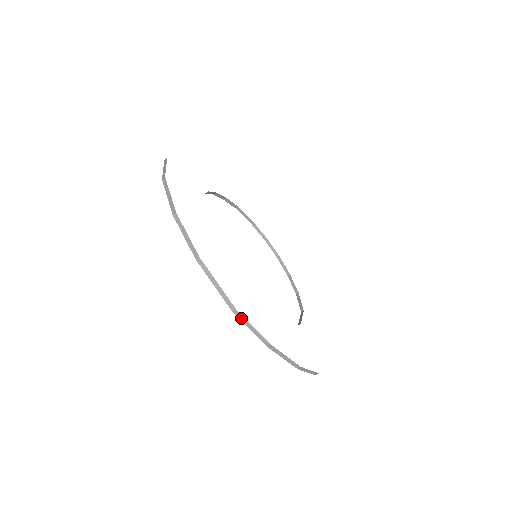
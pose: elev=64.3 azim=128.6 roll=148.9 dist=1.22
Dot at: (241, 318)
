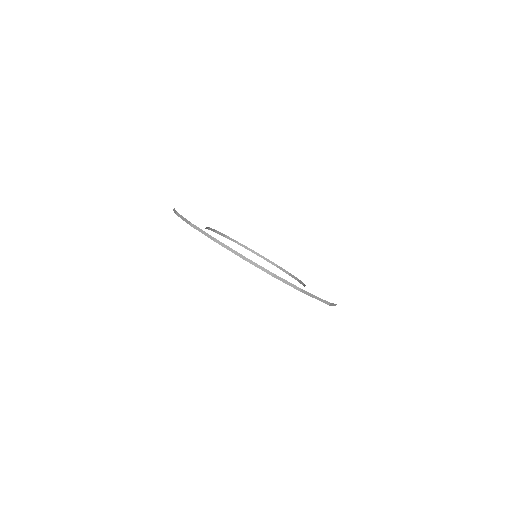
Dot at: (195, 227)
